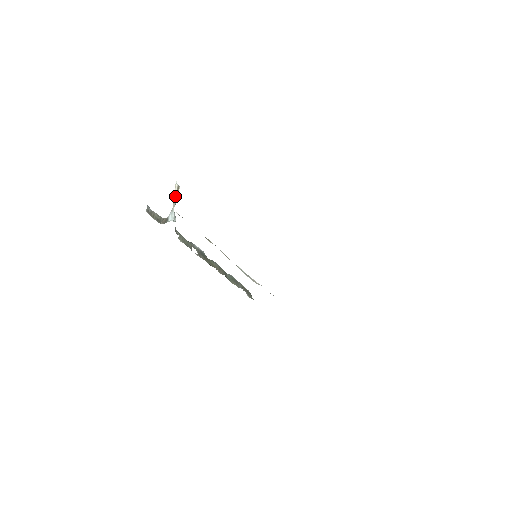
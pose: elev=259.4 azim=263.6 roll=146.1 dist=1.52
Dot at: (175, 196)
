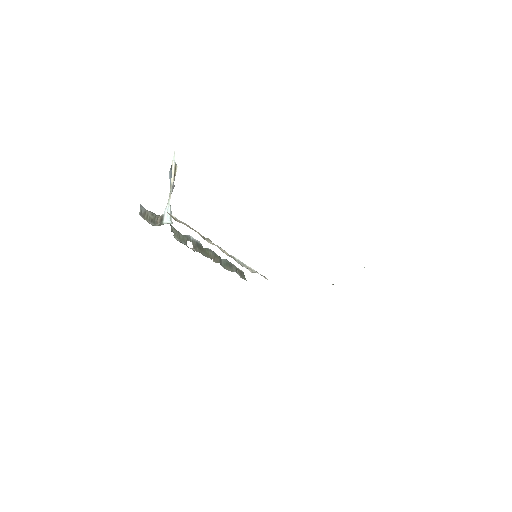
Dot at: (172, 181)
